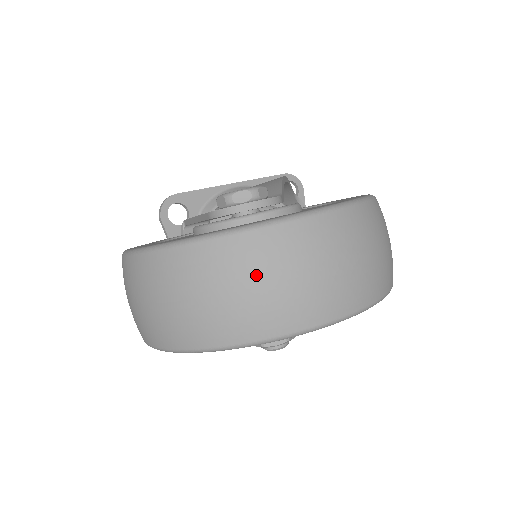
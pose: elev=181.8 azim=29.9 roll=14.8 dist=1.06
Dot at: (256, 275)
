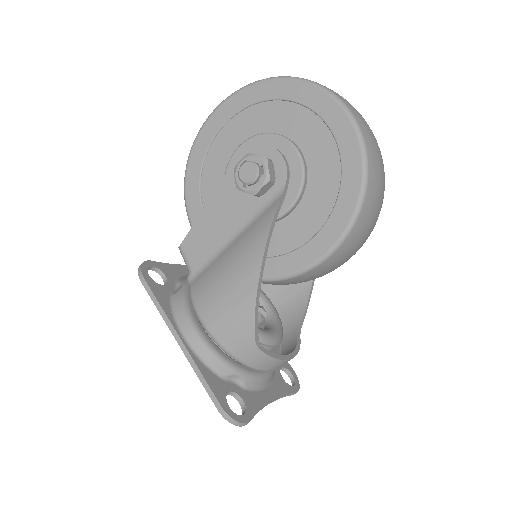
Dot at: occluded
